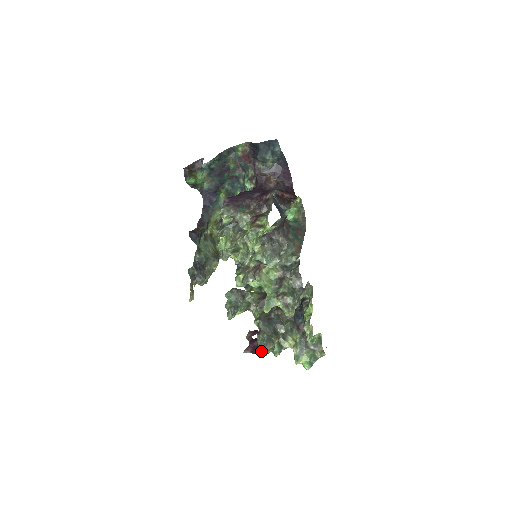
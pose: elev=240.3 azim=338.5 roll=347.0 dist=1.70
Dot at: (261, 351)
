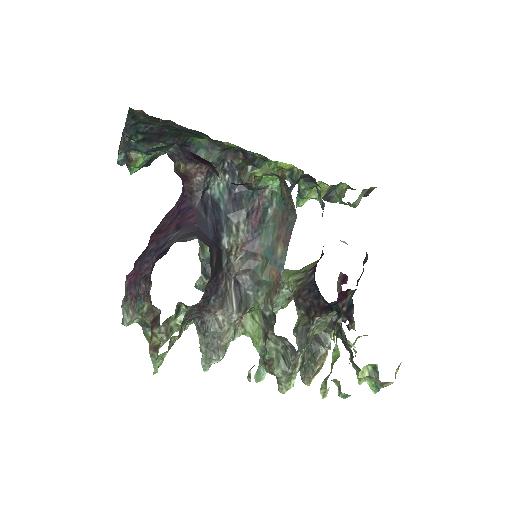
Dot at: (302, 379)
